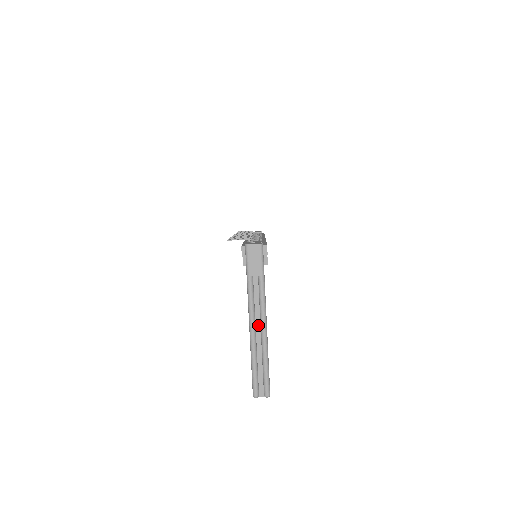
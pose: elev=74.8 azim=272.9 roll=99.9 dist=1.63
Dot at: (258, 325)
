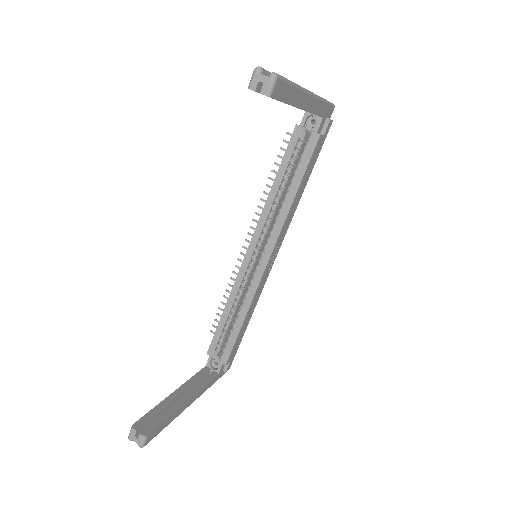
Dot at: occluded
